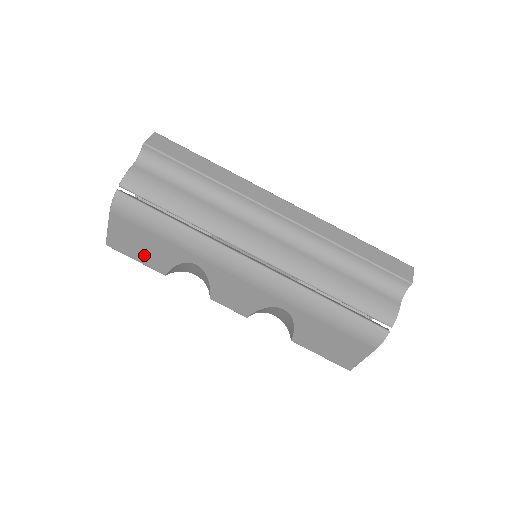
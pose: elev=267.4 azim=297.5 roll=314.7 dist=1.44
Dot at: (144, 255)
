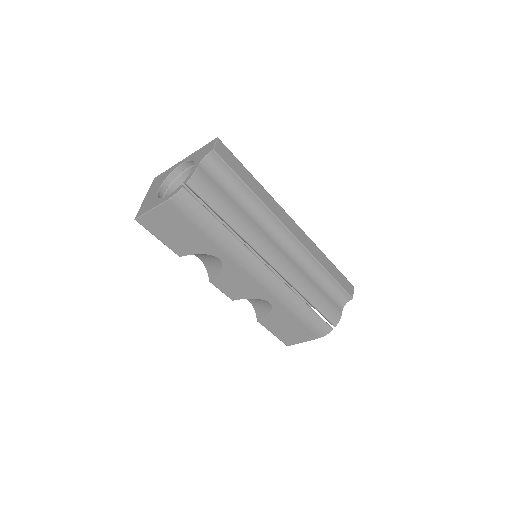
Dot at: (172, 238)
